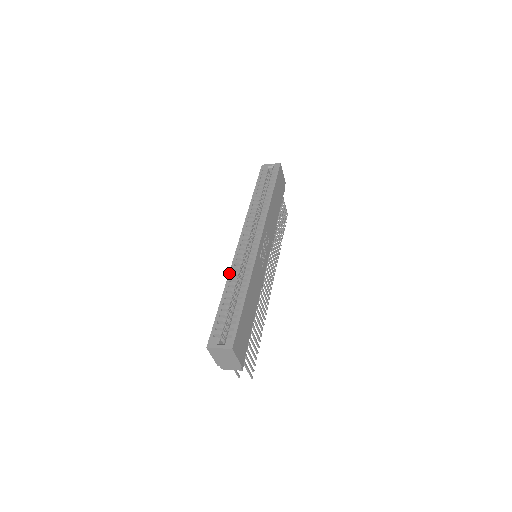
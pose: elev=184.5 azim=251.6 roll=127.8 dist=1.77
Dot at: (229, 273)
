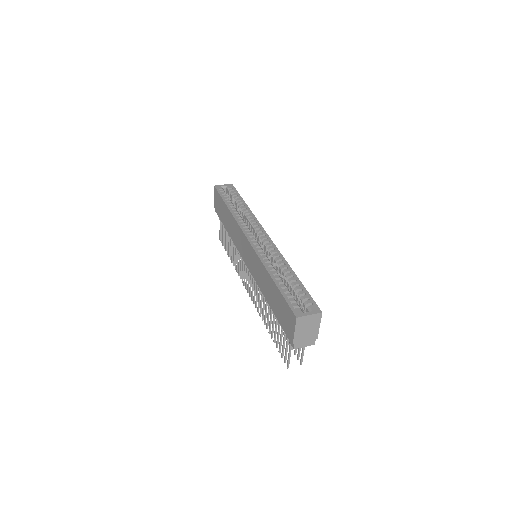
Dot at: (262, 261)
